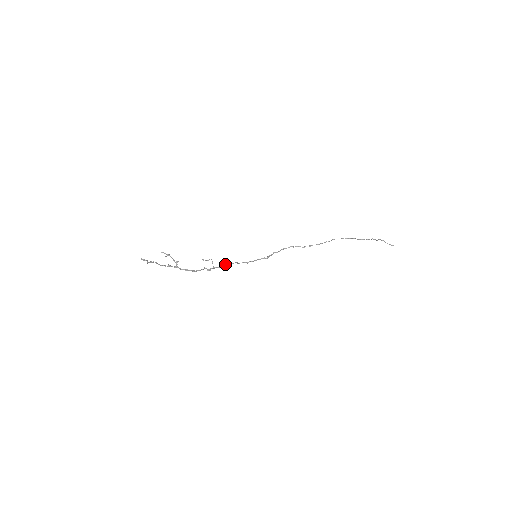
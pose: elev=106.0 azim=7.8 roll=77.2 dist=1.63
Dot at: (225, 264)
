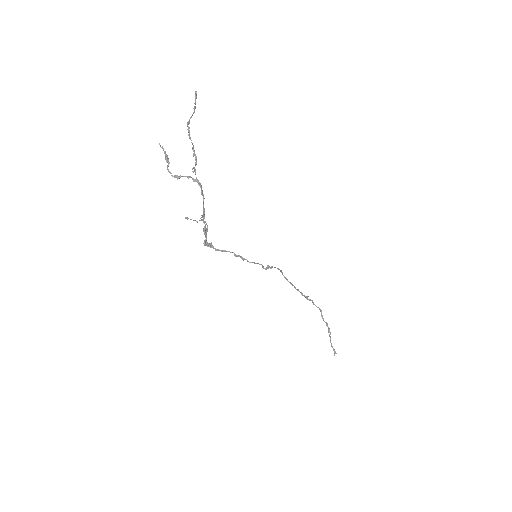
Dot at: (212, 245)
